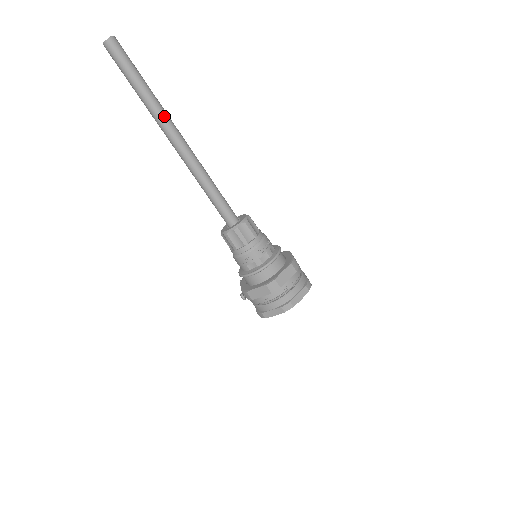
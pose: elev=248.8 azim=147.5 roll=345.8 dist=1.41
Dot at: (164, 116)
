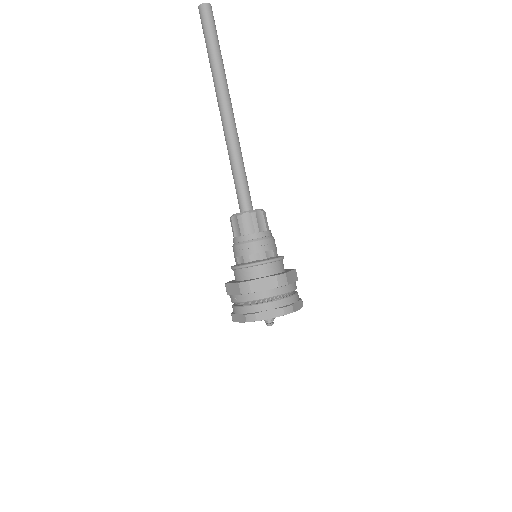
Dot at: (221, 85)
